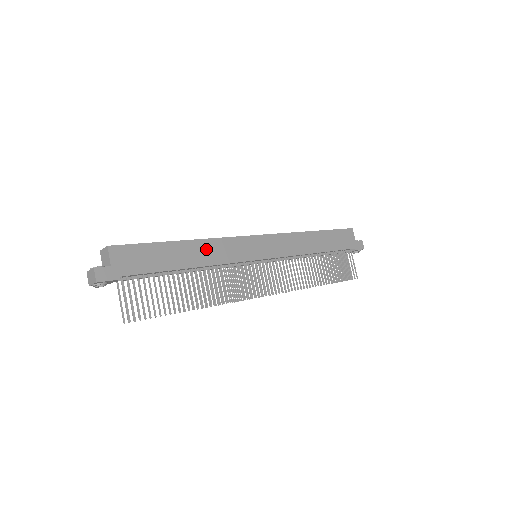
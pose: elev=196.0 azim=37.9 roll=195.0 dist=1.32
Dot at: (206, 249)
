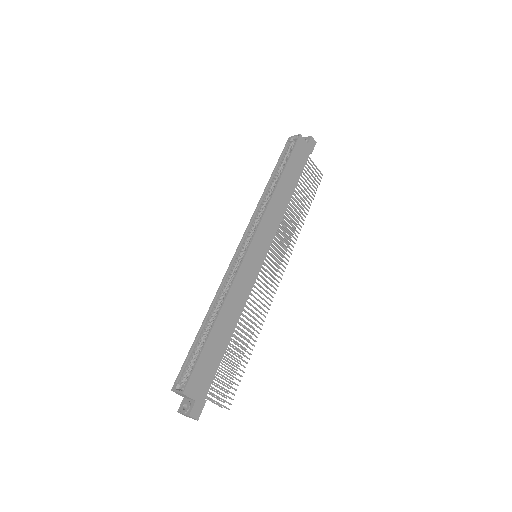
Dot at: (231, 306)
